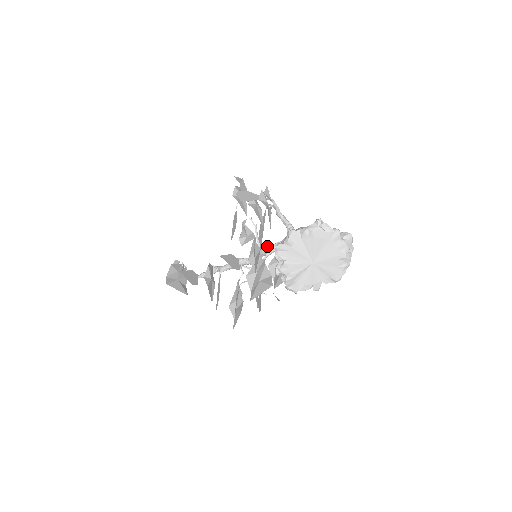
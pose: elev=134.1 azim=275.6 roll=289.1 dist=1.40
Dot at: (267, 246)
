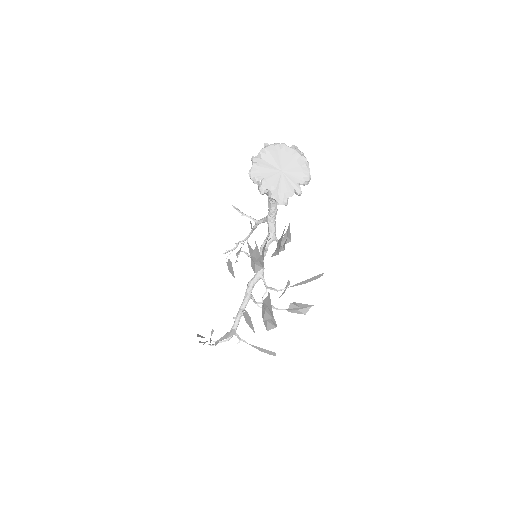
Dot at: occluded
